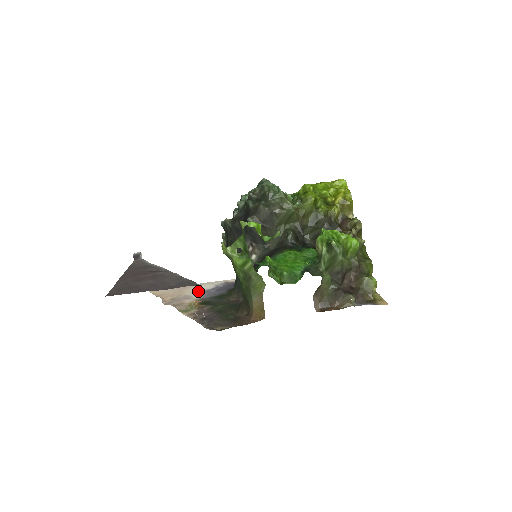
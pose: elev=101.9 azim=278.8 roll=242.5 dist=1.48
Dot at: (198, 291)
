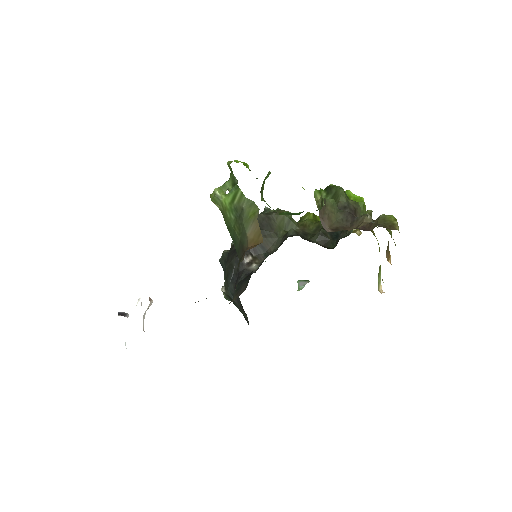
Dot at: occluded
